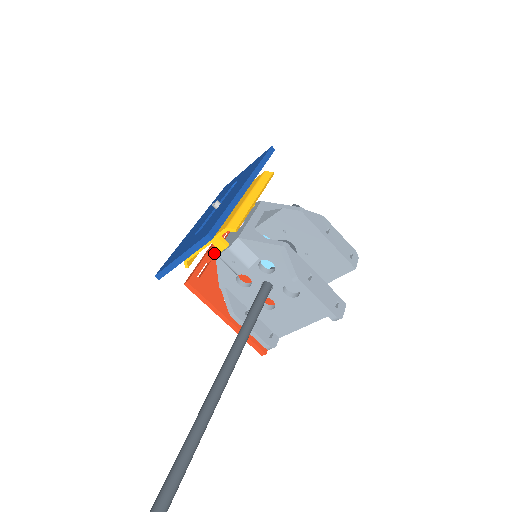
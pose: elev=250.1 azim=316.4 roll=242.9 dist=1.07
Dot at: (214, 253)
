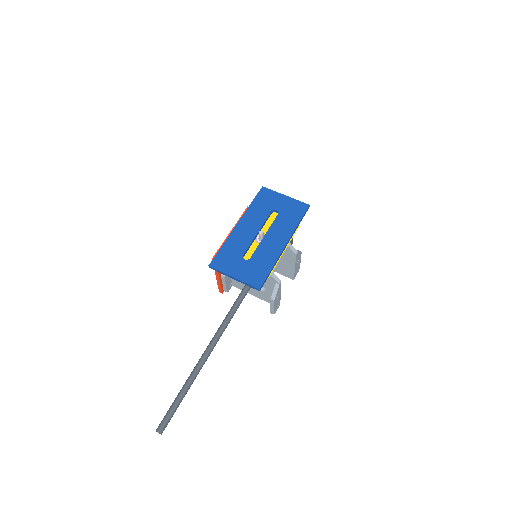
Dot at: occluded
